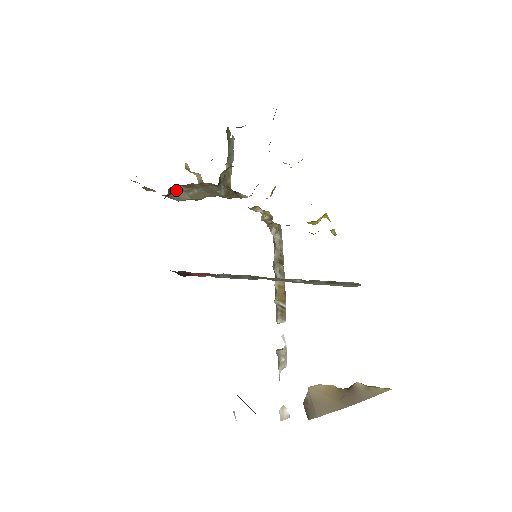
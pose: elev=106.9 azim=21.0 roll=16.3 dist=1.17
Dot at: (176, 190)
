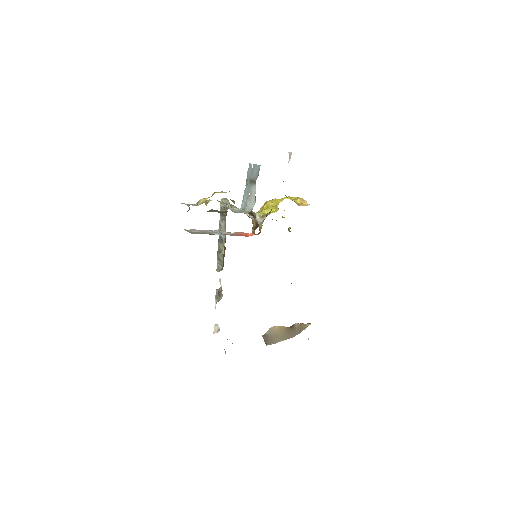
Dot at: occluded
